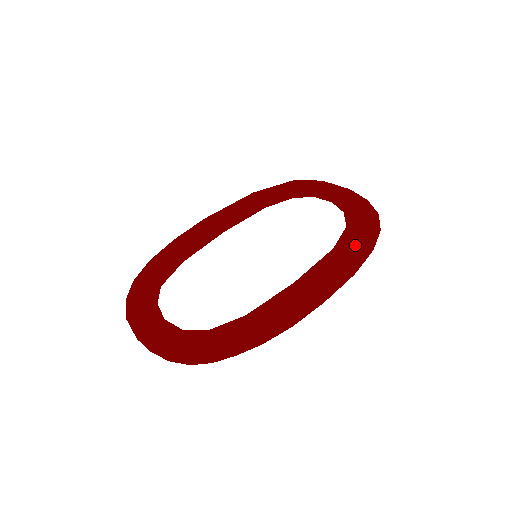
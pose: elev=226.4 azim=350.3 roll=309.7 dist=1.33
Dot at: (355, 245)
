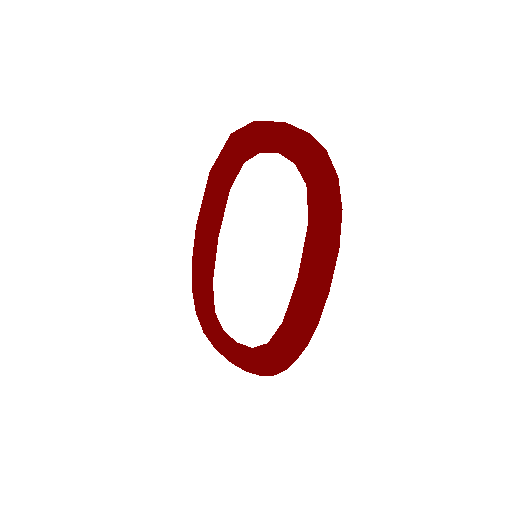
Dot at: (324, 209)
